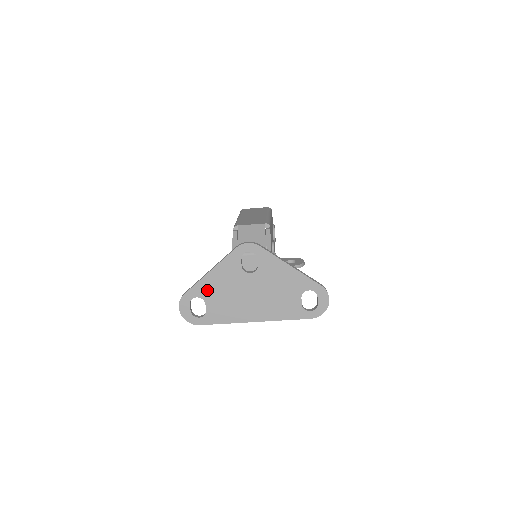
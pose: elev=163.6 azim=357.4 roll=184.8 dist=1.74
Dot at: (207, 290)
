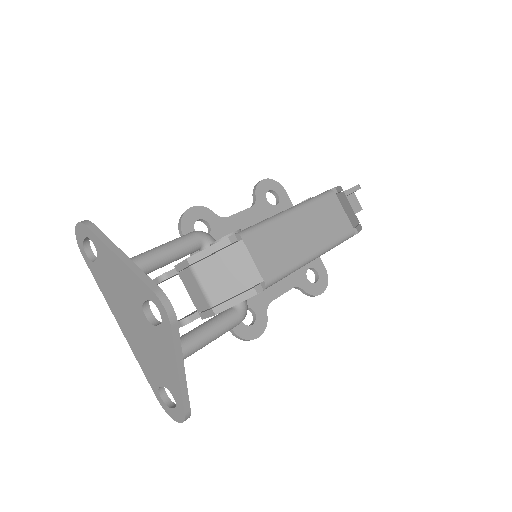
Dot at: (105, 258)
